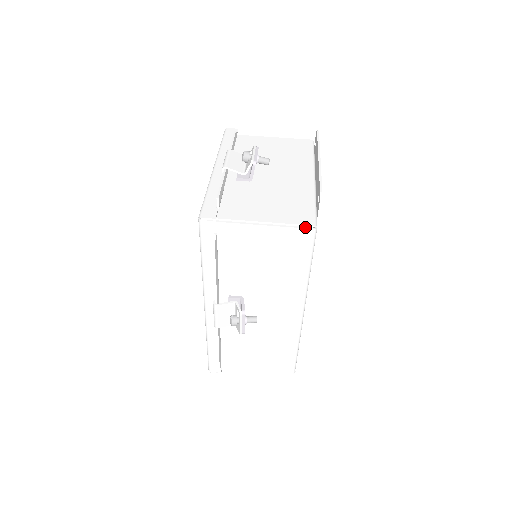
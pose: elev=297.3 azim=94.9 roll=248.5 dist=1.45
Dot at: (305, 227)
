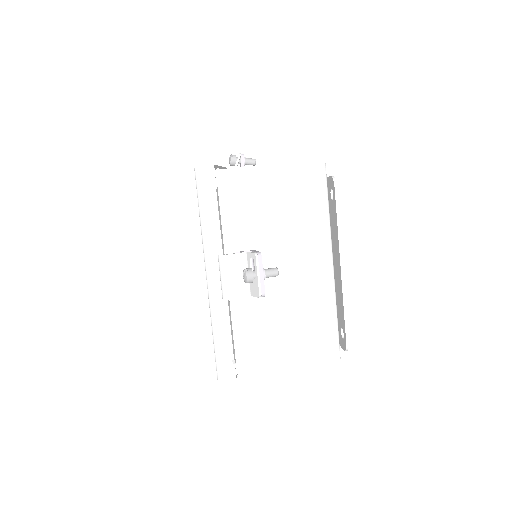
Dot at: (328, 361)
